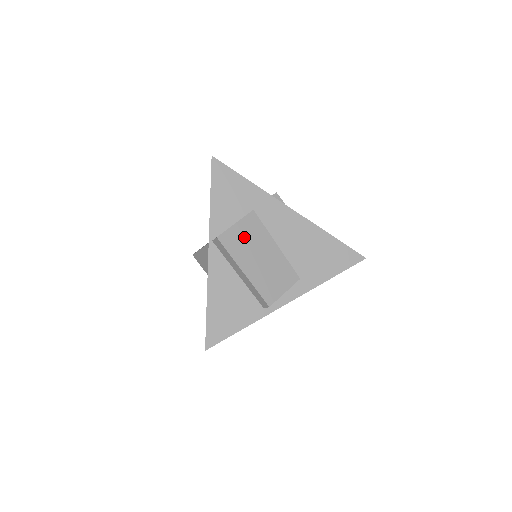
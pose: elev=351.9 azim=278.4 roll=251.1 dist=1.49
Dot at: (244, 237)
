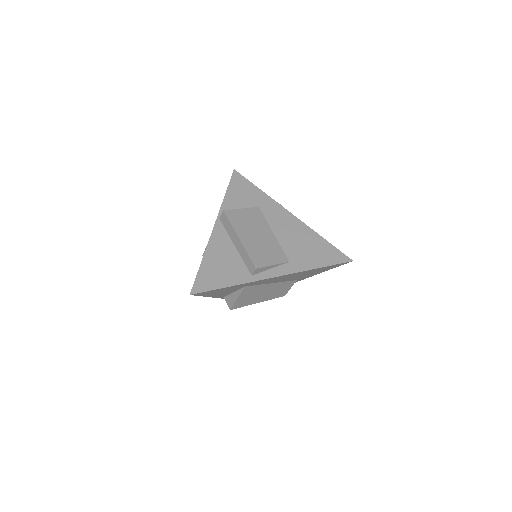
Dot at: (246, 219)
